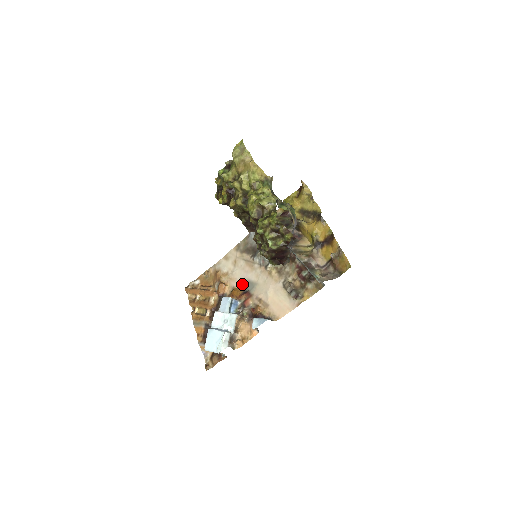
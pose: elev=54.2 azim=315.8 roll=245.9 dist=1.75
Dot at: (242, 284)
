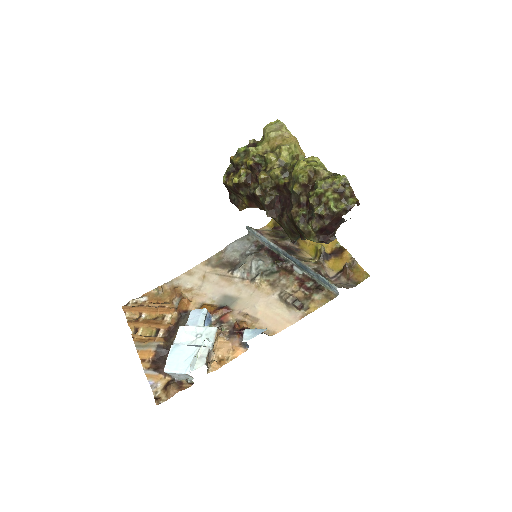
Dot at: (216, 299)
